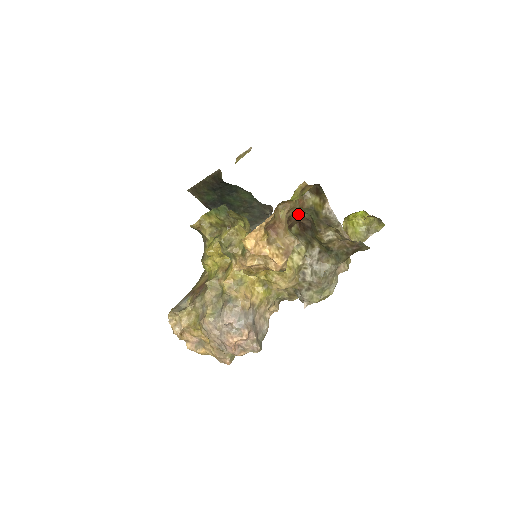
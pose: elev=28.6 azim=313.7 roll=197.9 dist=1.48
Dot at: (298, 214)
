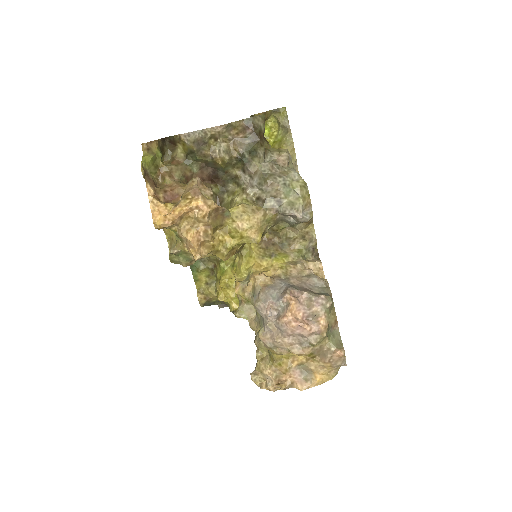
Dot at: (189, 173)
